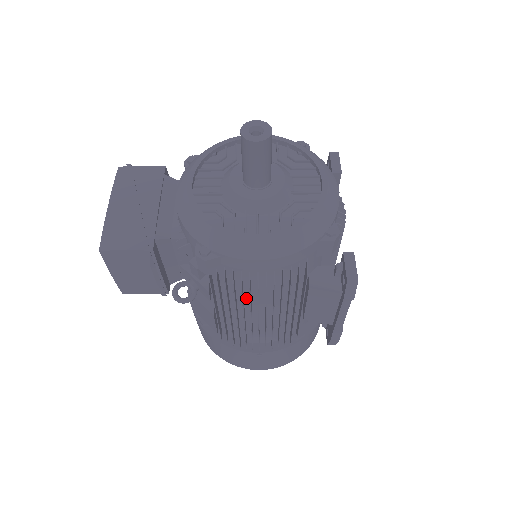
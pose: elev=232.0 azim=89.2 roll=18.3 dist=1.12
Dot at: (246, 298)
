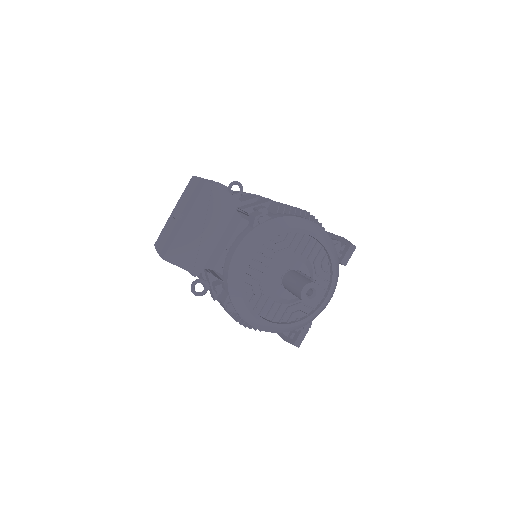
Dot at: occluded
